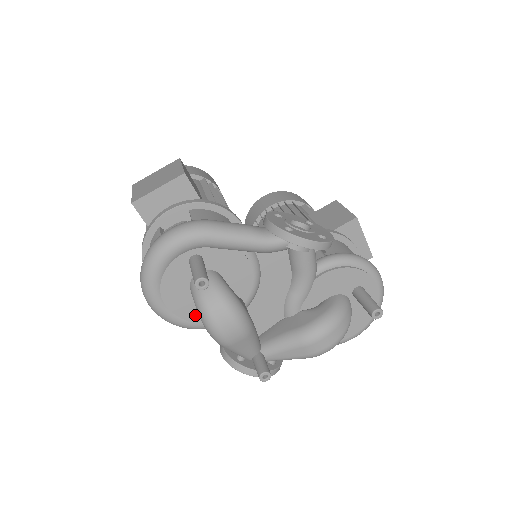
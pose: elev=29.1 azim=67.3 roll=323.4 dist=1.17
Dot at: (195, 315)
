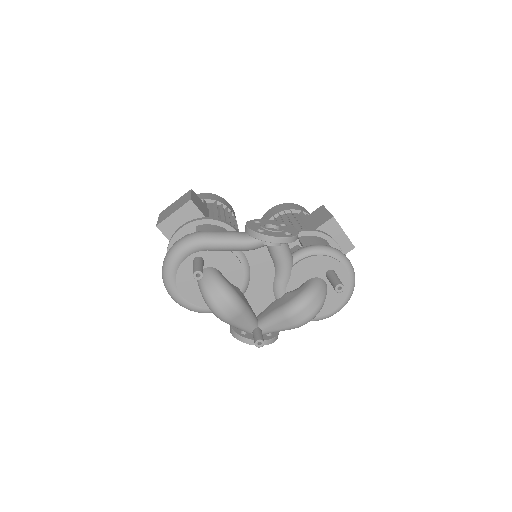
Dot at: occluded
